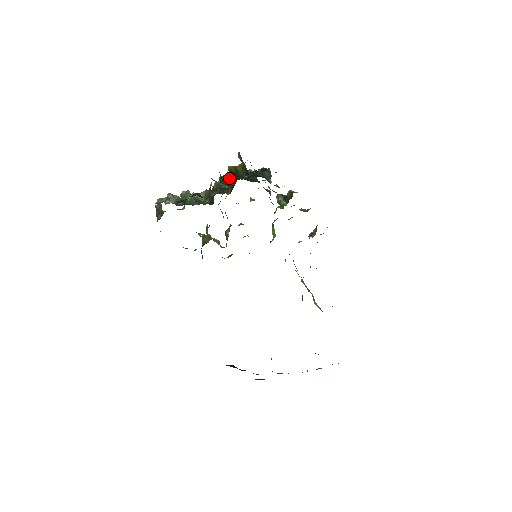
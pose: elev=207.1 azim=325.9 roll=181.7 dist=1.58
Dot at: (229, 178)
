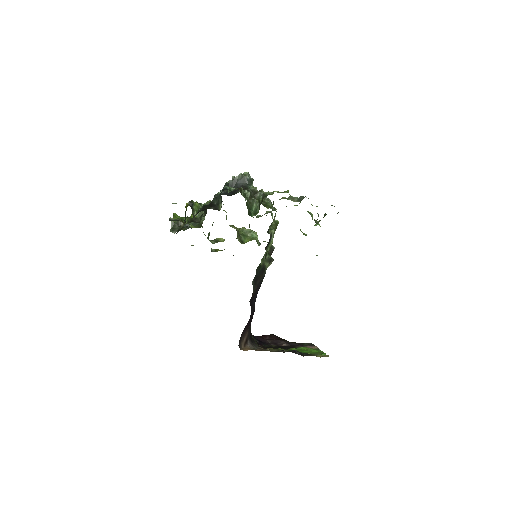
Dot at: occluded
